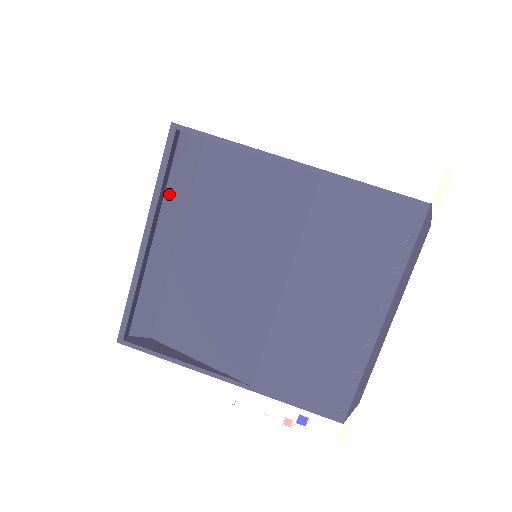
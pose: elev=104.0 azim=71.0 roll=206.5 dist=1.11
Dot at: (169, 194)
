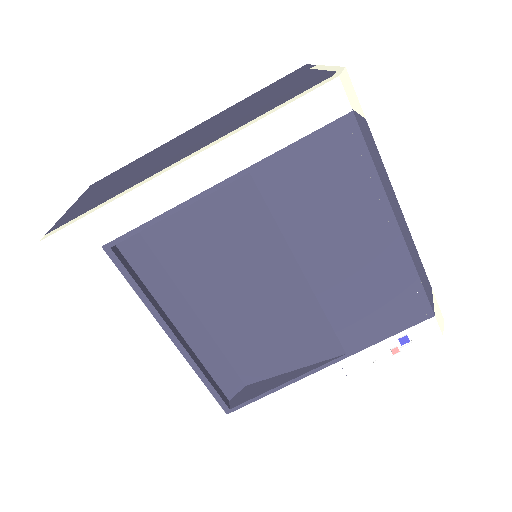
Dot at: (154, 291)
